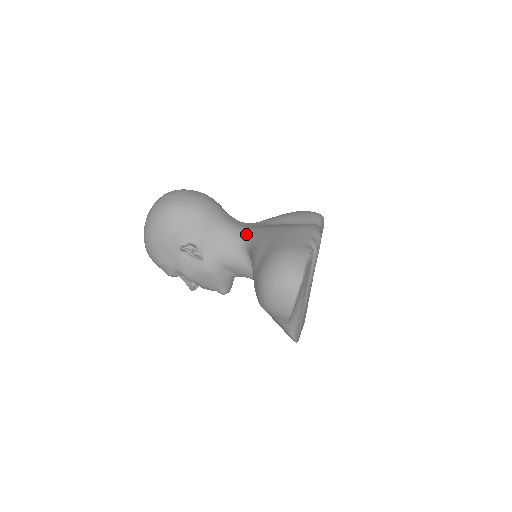
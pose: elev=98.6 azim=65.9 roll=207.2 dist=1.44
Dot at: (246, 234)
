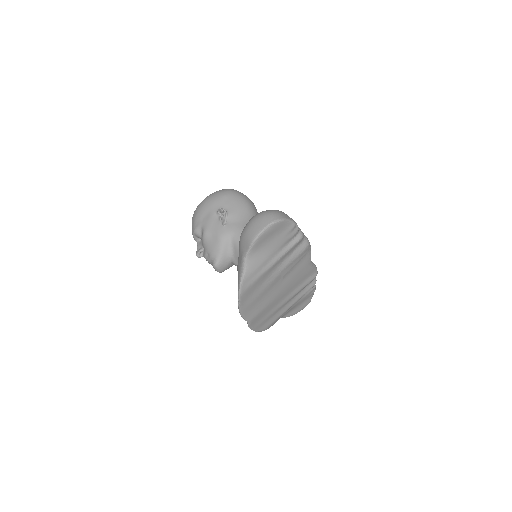
Dot at: occluded
